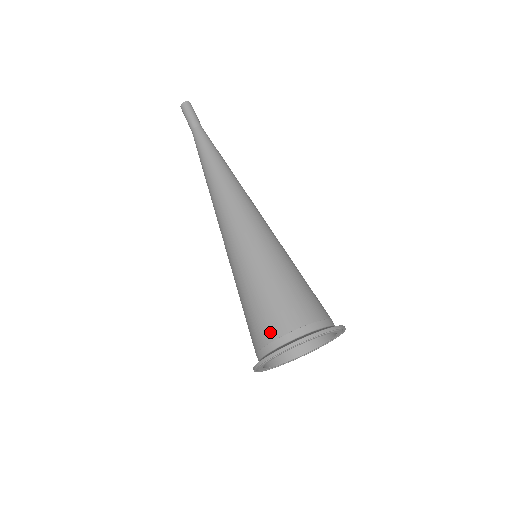
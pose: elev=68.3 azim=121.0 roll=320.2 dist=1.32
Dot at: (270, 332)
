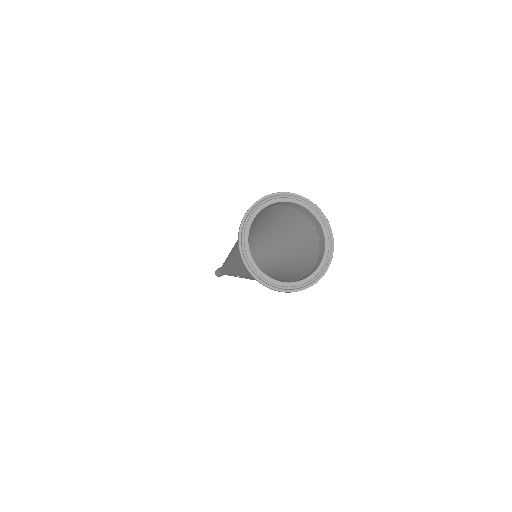
Dot at: occluded
